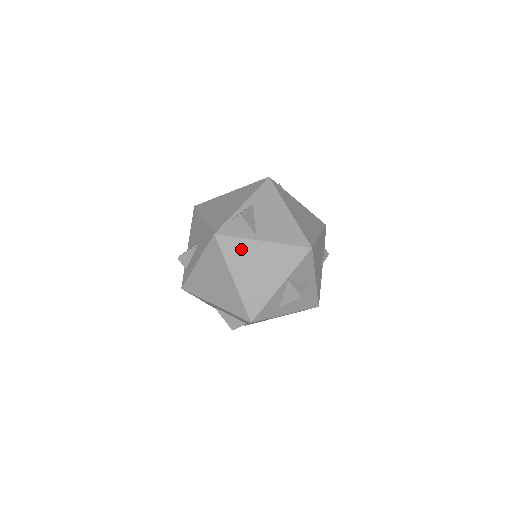
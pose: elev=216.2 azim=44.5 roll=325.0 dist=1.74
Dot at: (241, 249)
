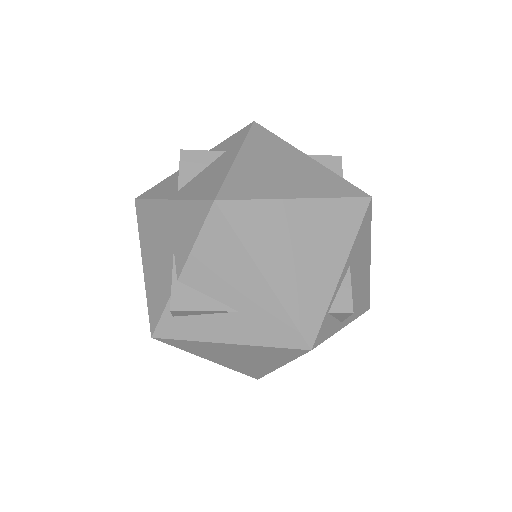
Dot at: occluded
